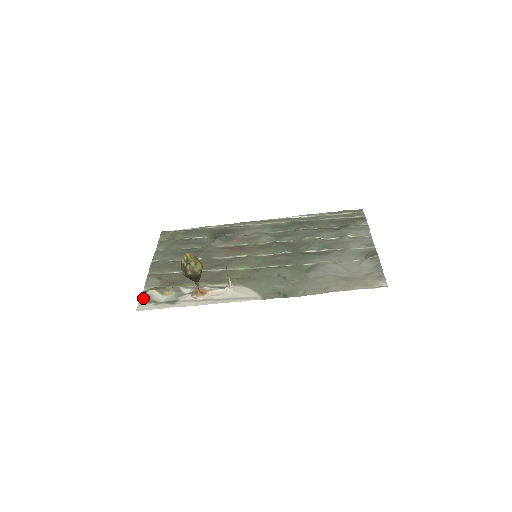
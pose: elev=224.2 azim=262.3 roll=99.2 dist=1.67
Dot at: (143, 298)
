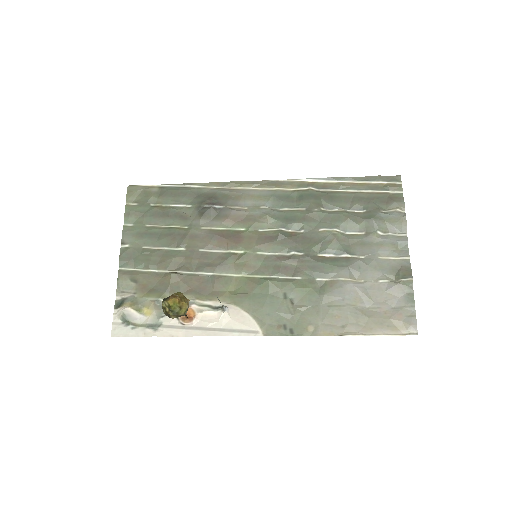
Dot at: (117, 317)
